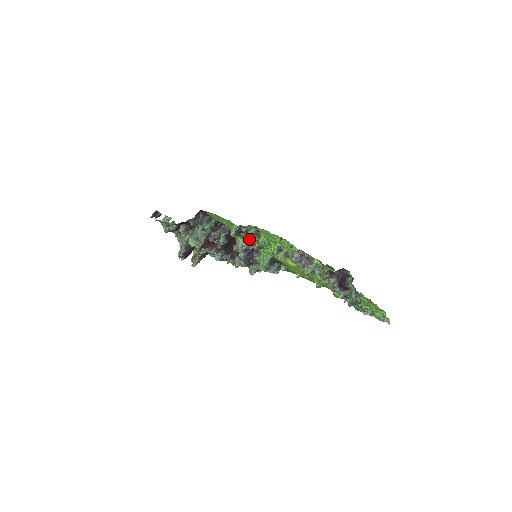
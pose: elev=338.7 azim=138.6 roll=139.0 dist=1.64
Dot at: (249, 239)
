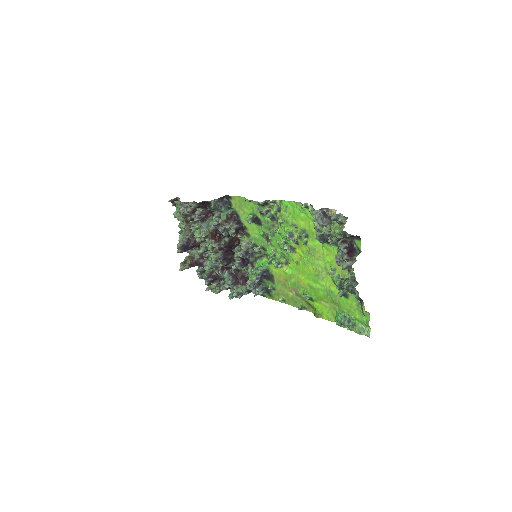
Dot at: (256, 238)
